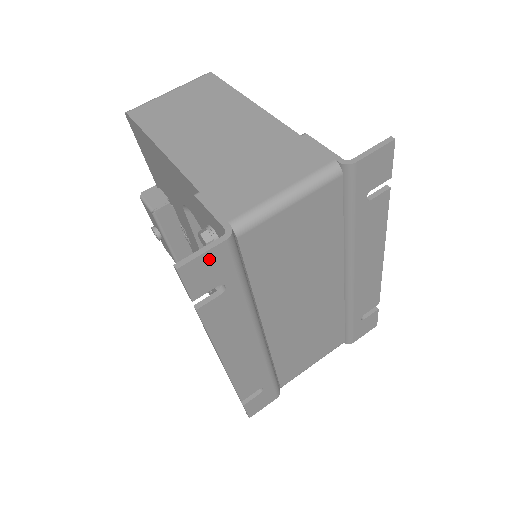
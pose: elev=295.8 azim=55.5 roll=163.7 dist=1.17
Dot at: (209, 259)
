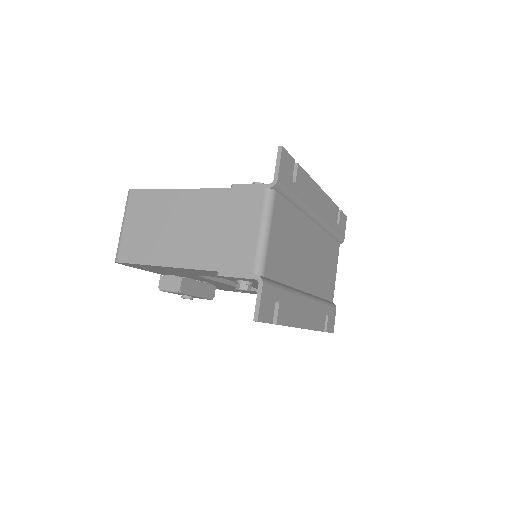
Dot at: (264, 300)
